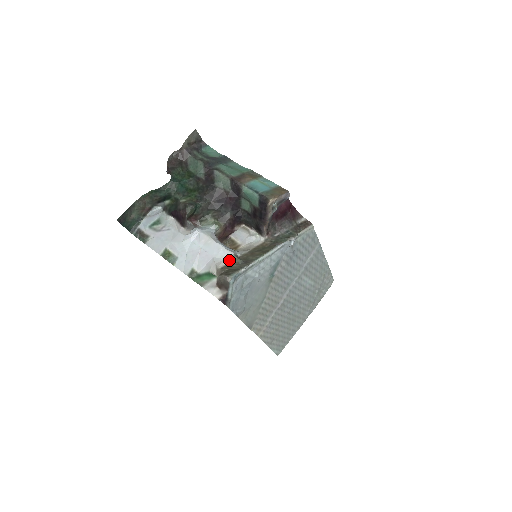
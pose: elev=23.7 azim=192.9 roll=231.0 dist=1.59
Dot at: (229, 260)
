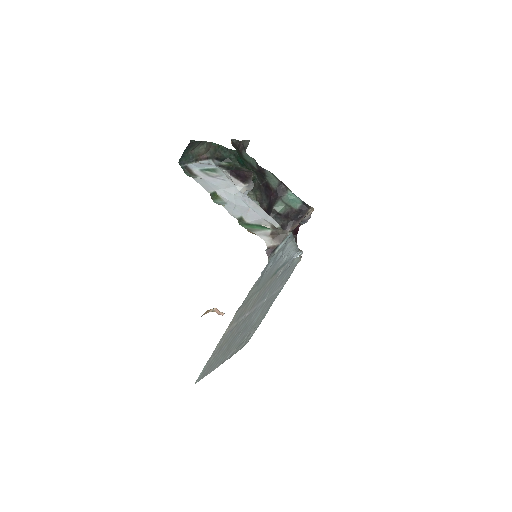
Dot at: (277, 227)
